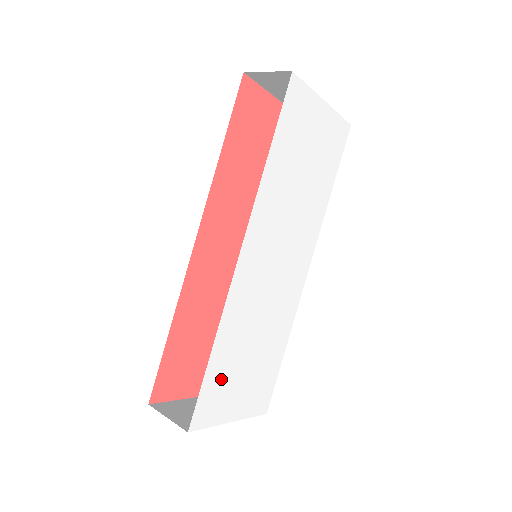
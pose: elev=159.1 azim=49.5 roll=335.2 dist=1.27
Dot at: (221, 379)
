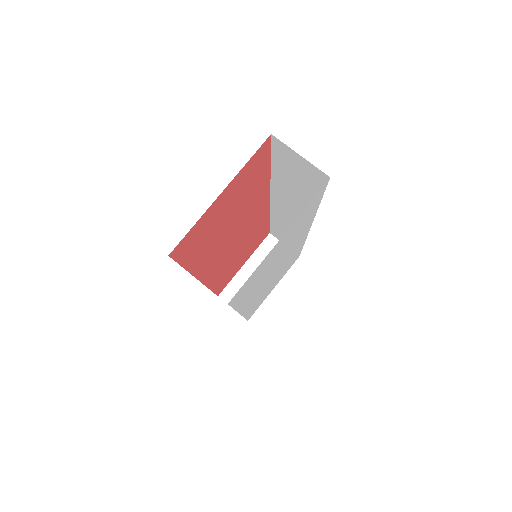
Dot at: occluded
